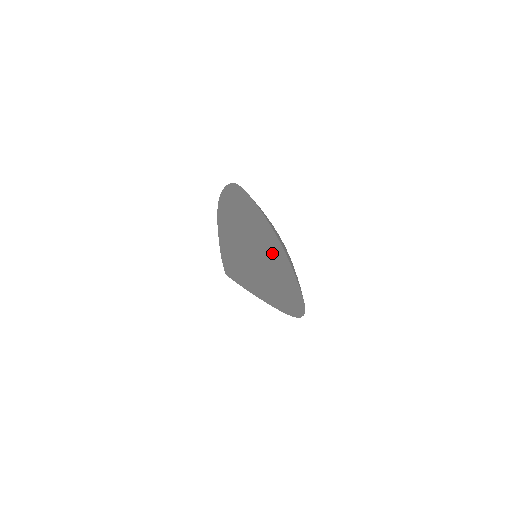
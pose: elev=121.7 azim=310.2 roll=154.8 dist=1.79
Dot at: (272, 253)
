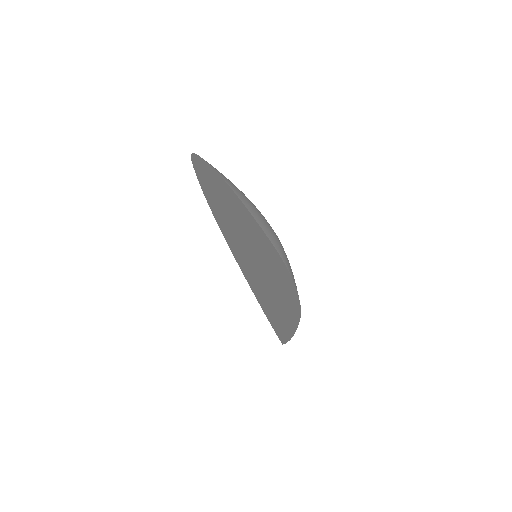
Dot at: (236, 211)
